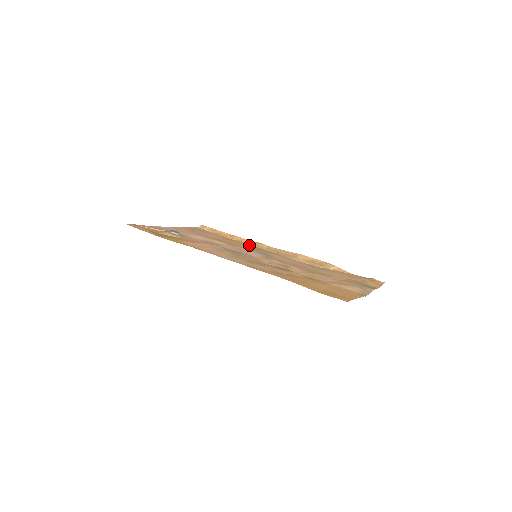
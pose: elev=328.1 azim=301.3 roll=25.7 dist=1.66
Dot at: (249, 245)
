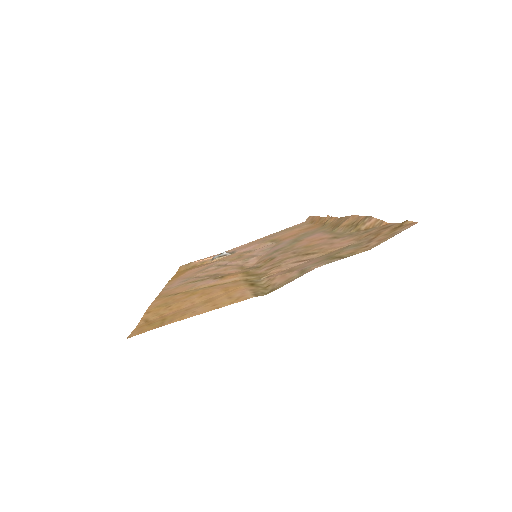
Dot at: (316, 228)
